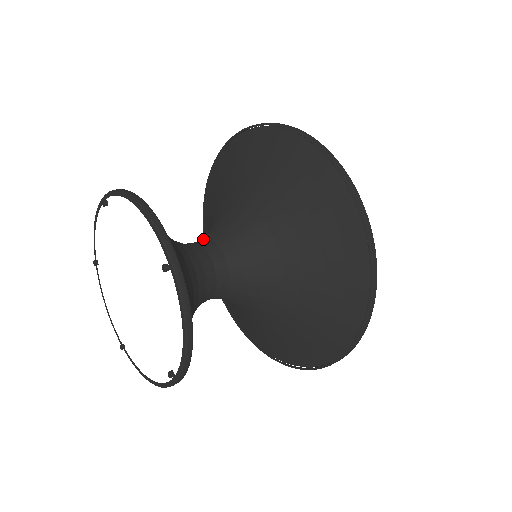
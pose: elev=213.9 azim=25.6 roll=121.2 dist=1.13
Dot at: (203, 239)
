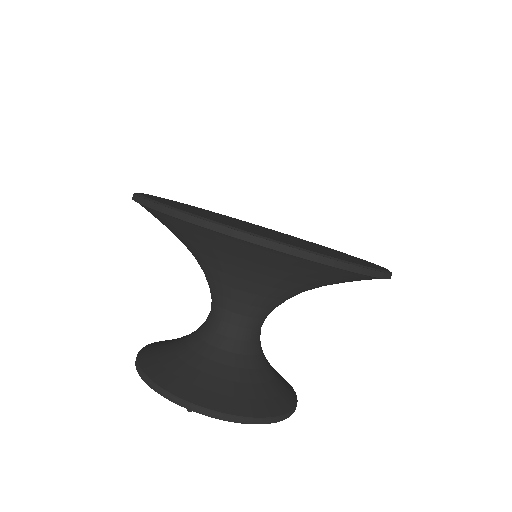
Dot at: (211, 303)
